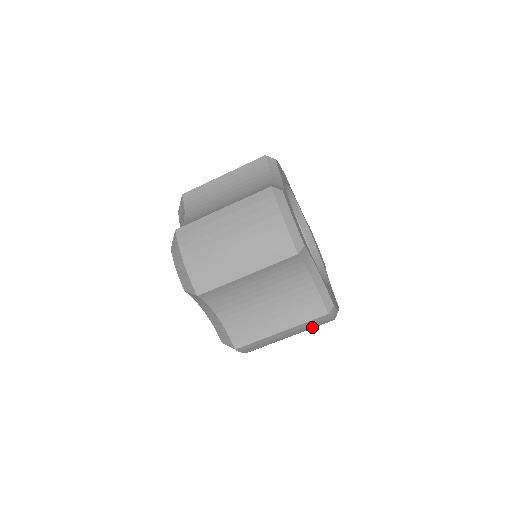
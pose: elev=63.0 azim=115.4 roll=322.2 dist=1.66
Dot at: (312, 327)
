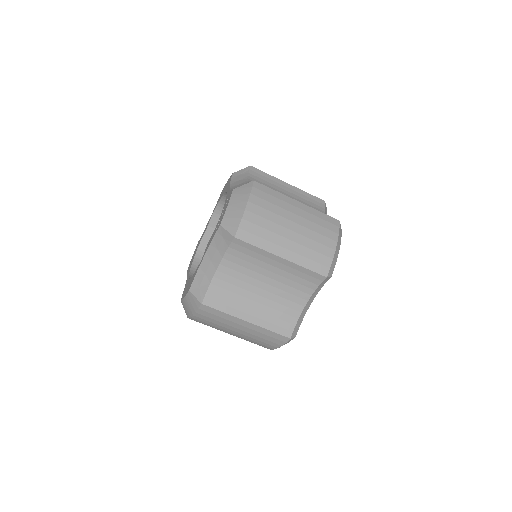
Dot at: (261, 340)
